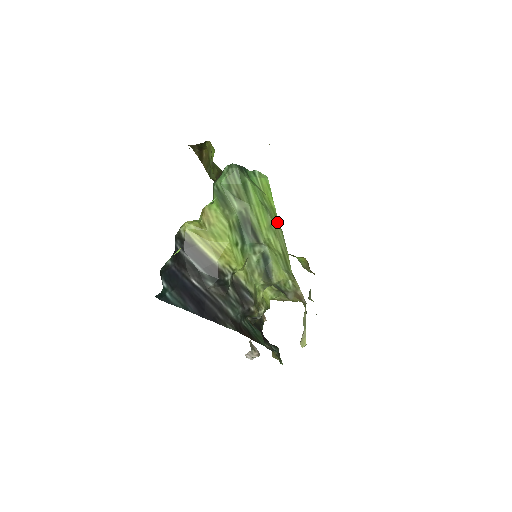
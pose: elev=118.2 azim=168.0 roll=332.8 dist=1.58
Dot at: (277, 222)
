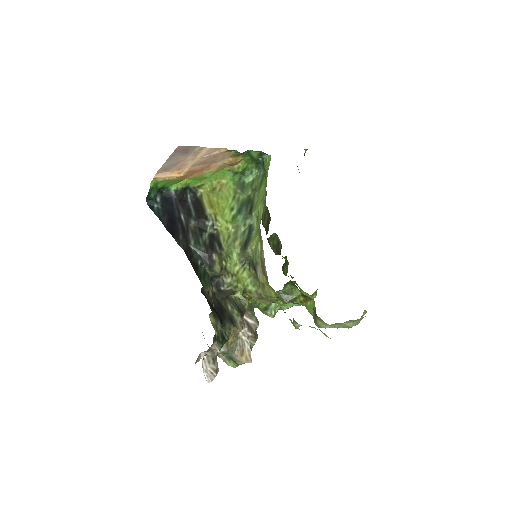
Dot at: occluded
